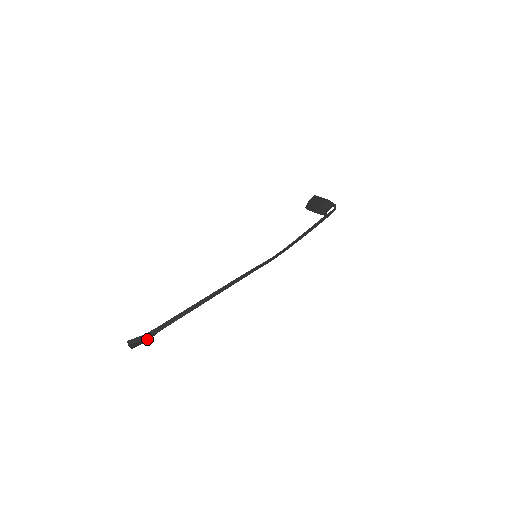
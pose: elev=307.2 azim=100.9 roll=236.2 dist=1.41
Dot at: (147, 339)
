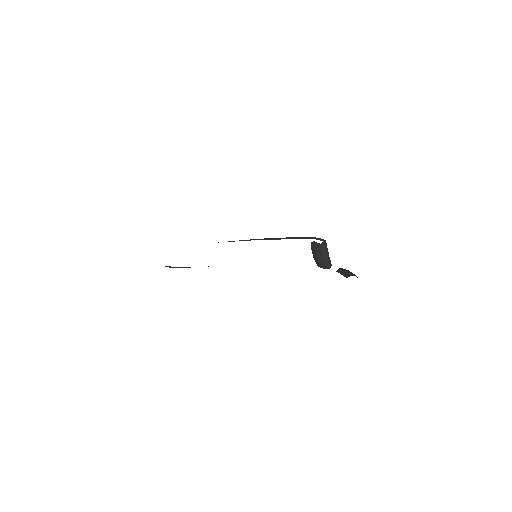
Dot at: occluded
